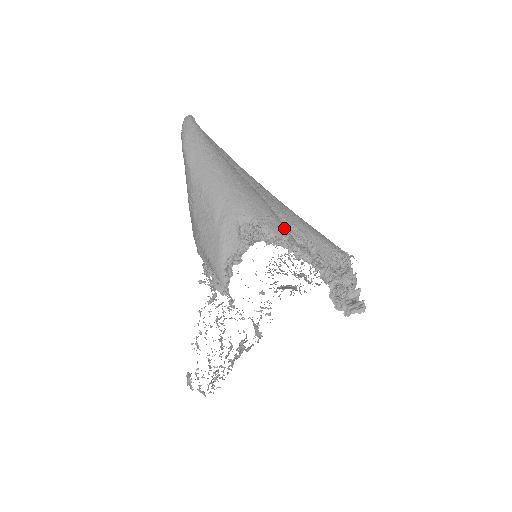
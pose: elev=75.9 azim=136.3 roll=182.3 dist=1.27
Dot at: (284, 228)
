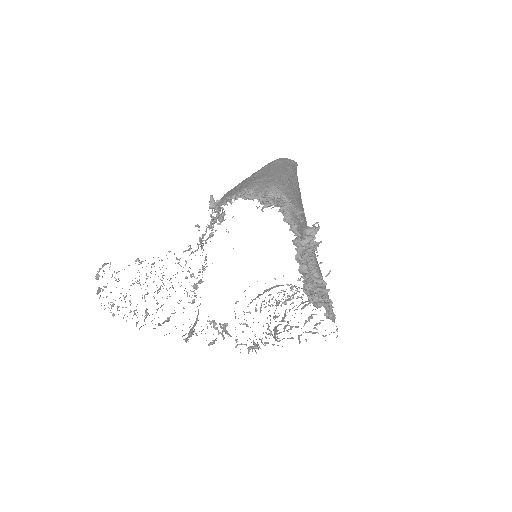
Dot at: (302, 228)
